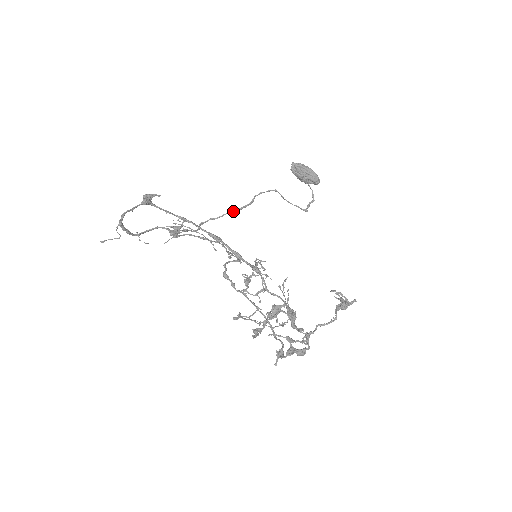
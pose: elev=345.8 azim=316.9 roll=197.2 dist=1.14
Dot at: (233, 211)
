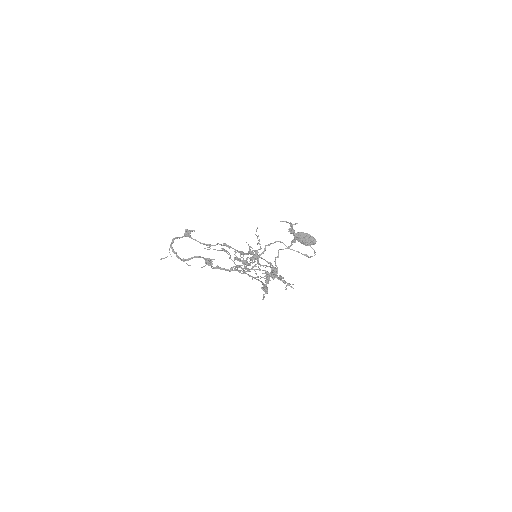
Dot at: occluded
